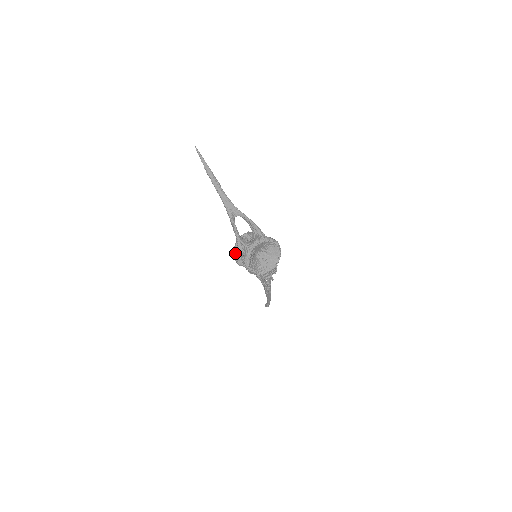
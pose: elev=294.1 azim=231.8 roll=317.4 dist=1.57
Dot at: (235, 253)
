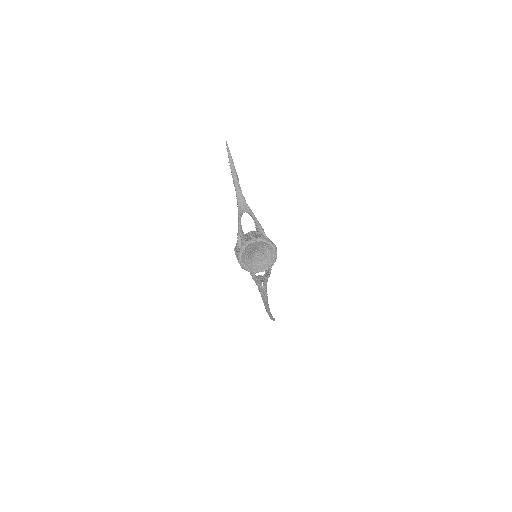
Dot at: (236, 247)
